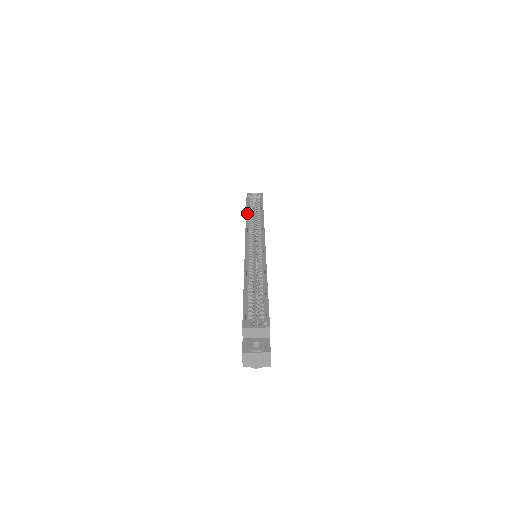
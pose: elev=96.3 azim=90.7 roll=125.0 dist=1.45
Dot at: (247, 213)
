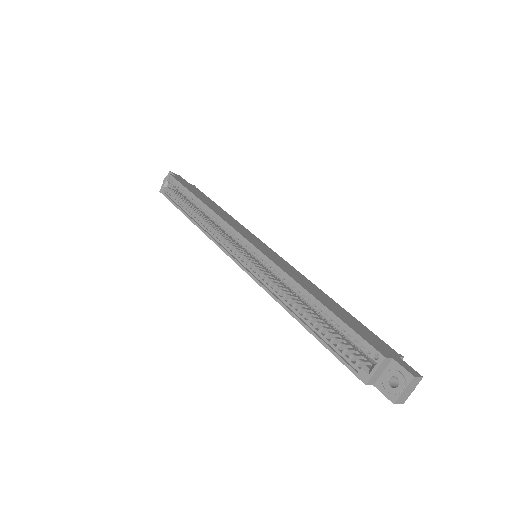
Dot at: (192, 220)
